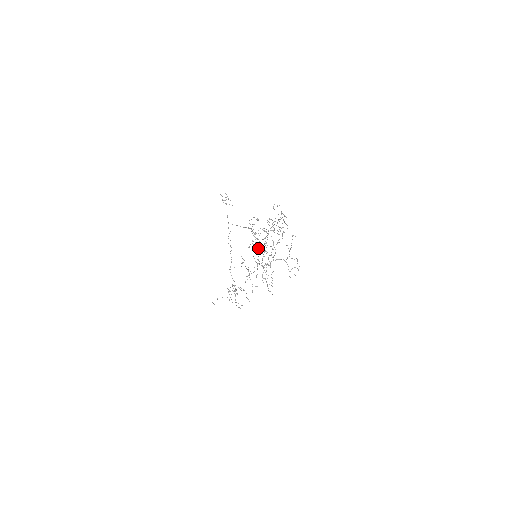
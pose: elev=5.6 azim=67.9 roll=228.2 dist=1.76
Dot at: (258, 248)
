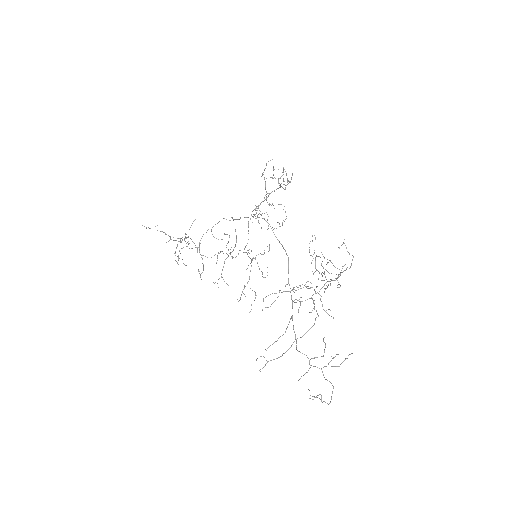
Dot at: occluded
